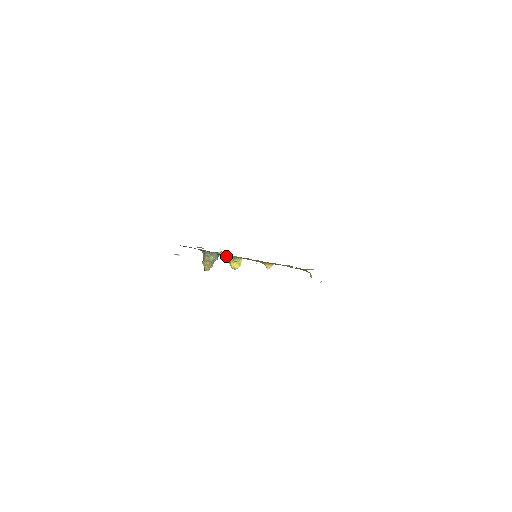
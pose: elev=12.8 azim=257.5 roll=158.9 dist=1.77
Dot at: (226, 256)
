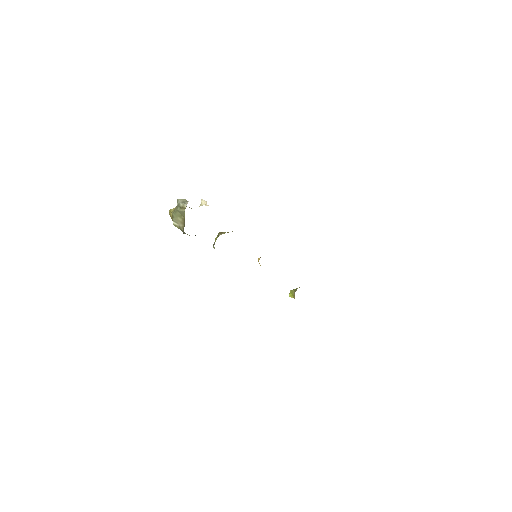
Dot at: occluded
